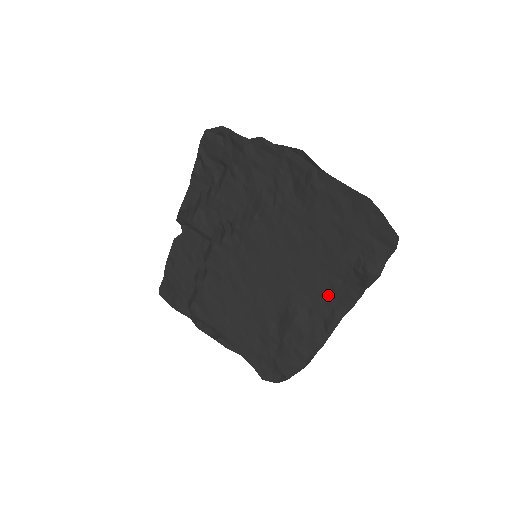
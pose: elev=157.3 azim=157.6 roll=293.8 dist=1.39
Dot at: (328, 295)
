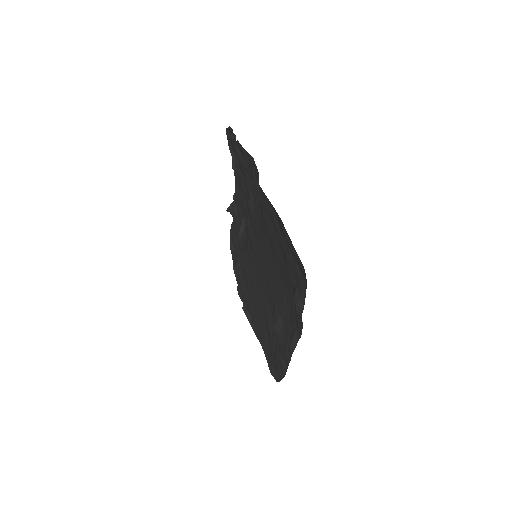
Dot at: (291, 312)
